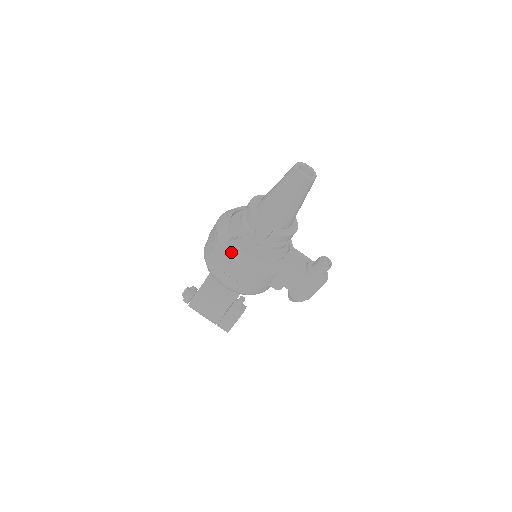
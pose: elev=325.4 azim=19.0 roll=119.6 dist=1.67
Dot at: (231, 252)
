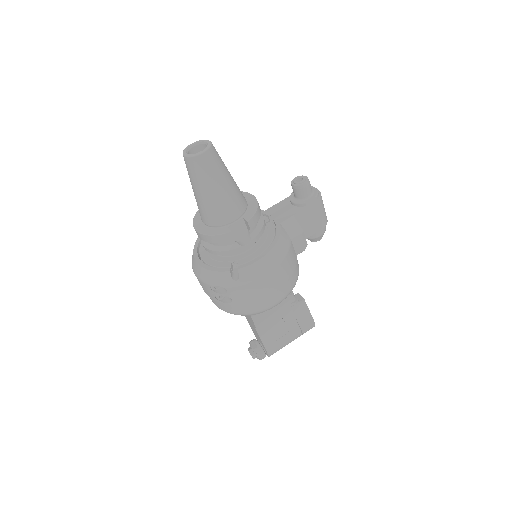
Dot at: (247, 279)
